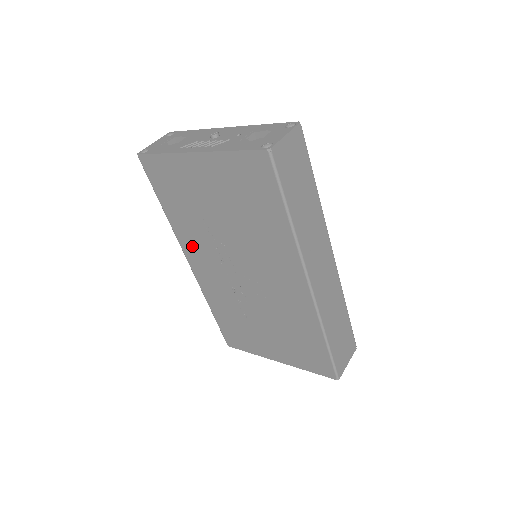
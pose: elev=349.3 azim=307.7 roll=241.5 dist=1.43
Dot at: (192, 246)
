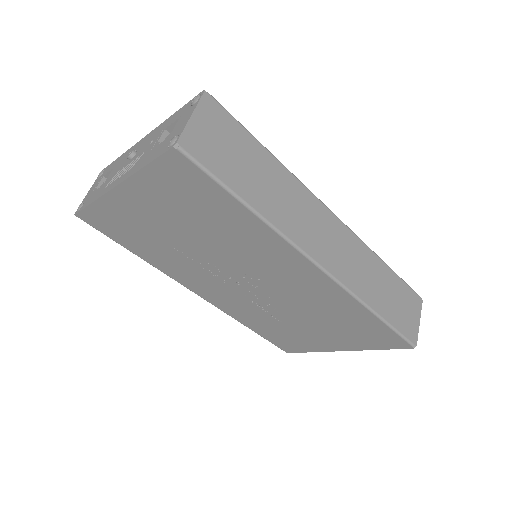
Dot at: (186, 277)
